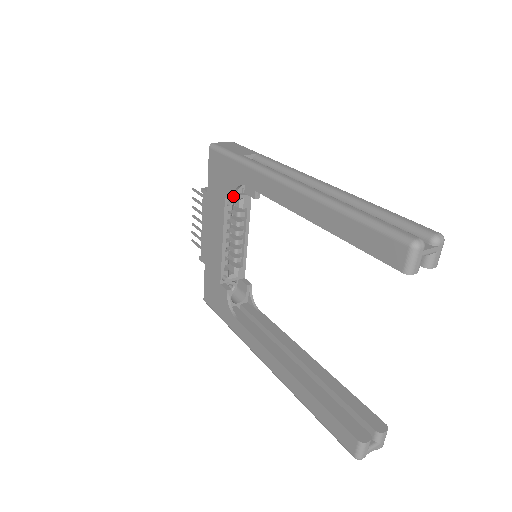
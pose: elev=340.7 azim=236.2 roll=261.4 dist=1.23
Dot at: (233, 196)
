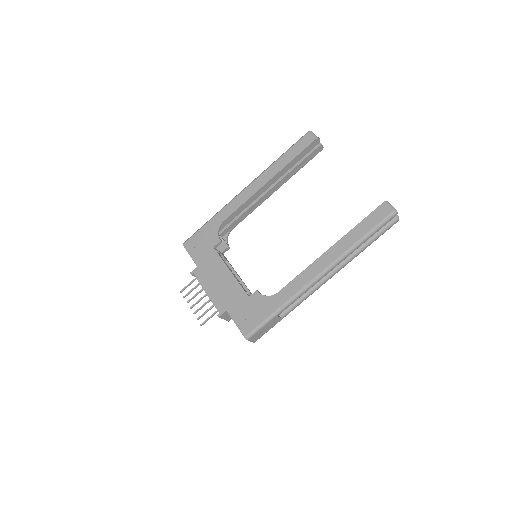
Dot at: (219, 238)
